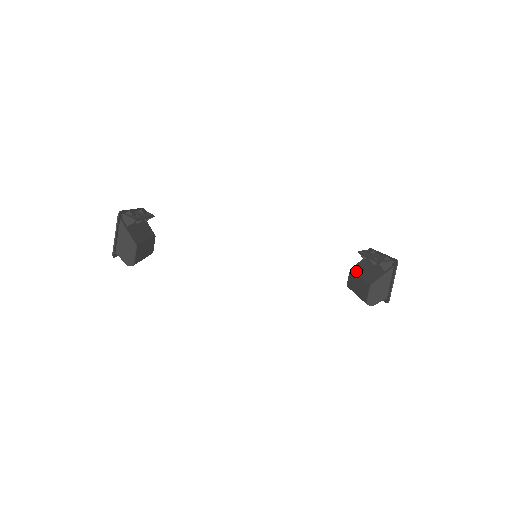
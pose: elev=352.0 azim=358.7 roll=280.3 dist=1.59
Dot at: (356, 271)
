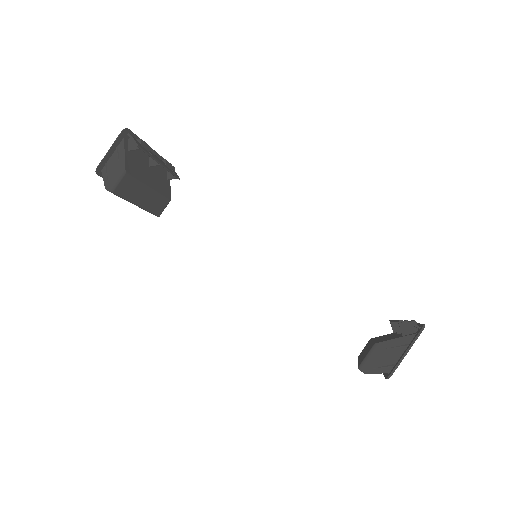
Dot at: (374, 338)
